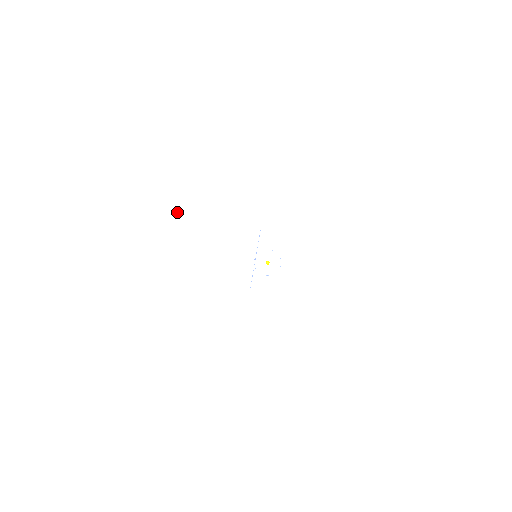
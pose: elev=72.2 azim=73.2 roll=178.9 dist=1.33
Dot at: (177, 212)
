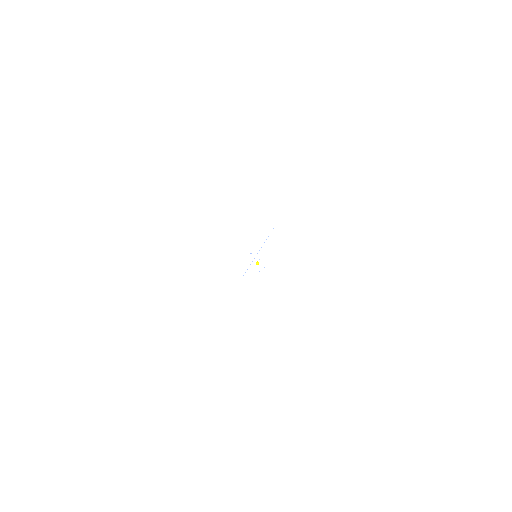
Dot at: (226, 225)
